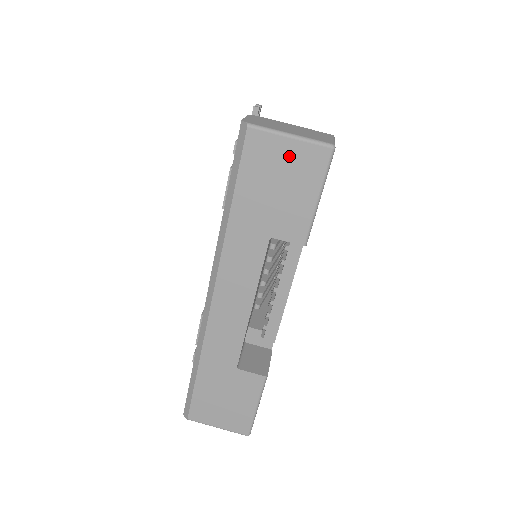
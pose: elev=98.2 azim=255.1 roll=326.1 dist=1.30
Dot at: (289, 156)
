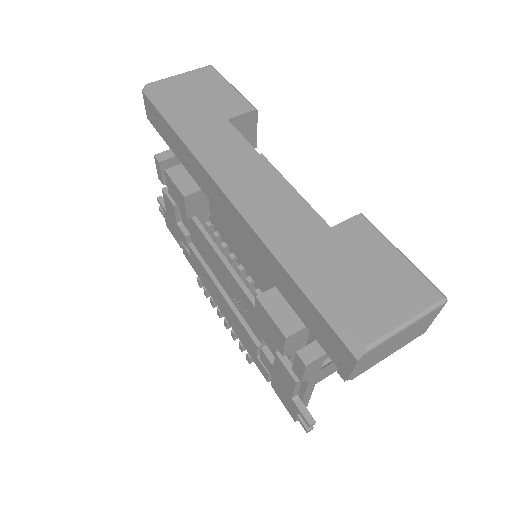
Dot at: (189, 80)
